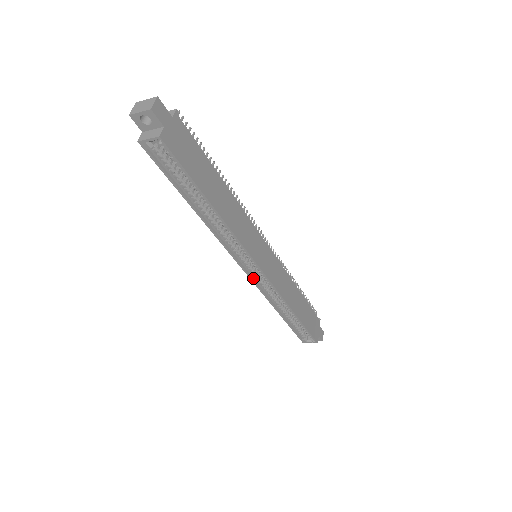
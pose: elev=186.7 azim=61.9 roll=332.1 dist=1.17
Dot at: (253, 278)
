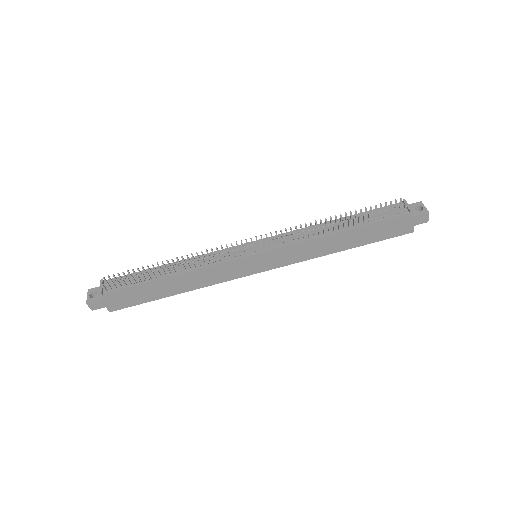
Dot at: occluded
